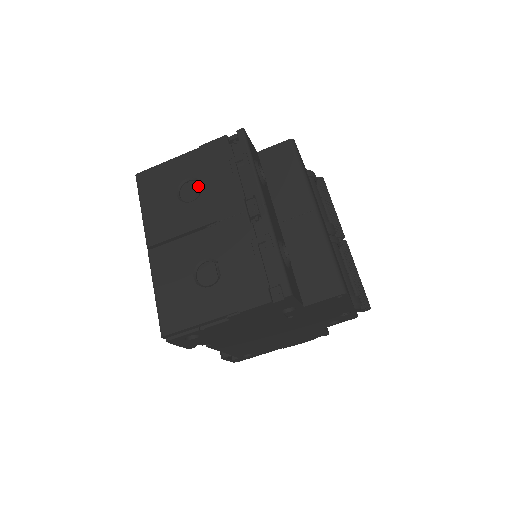
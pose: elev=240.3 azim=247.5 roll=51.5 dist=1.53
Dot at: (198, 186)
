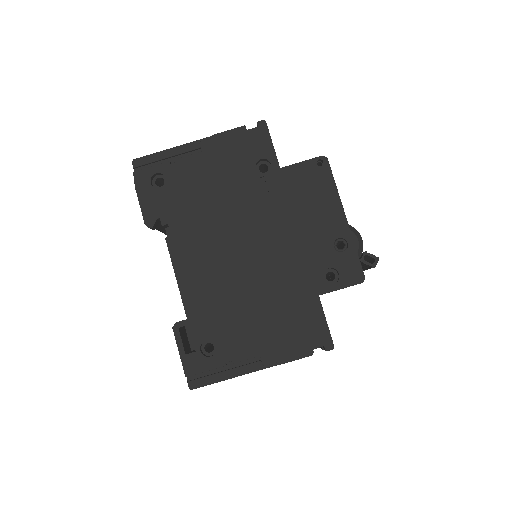
Dot at: occluded
